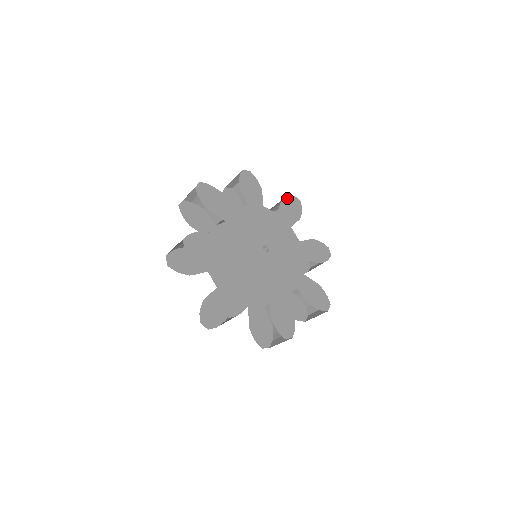
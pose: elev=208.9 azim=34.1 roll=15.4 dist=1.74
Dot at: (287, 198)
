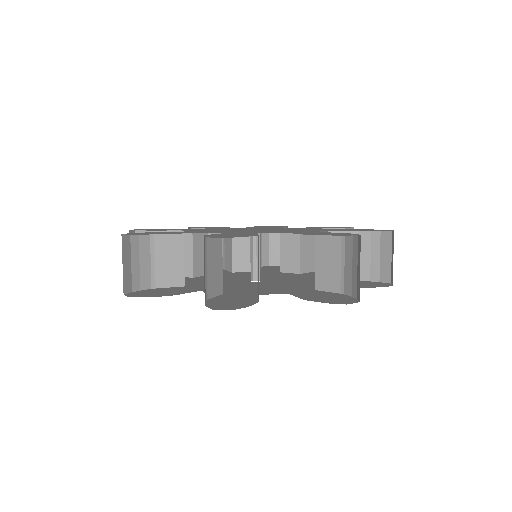
Dot at: occluded
